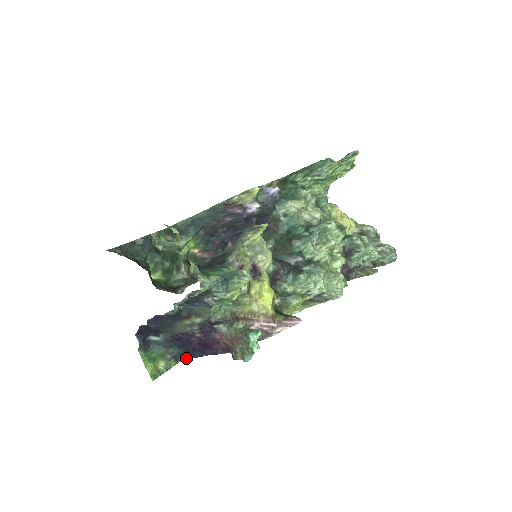
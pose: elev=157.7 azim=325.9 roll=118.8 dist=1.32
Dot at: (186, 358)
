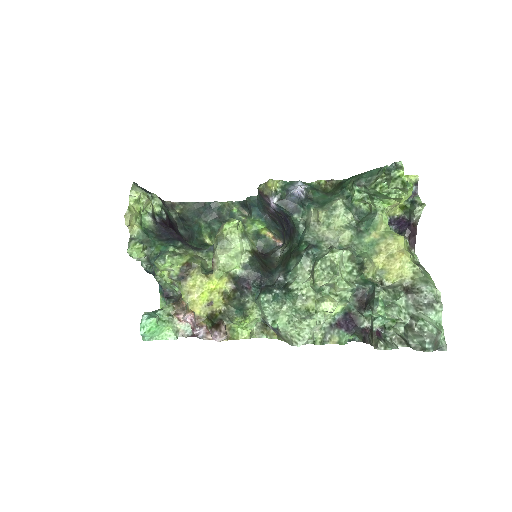
Dot at: occluded
